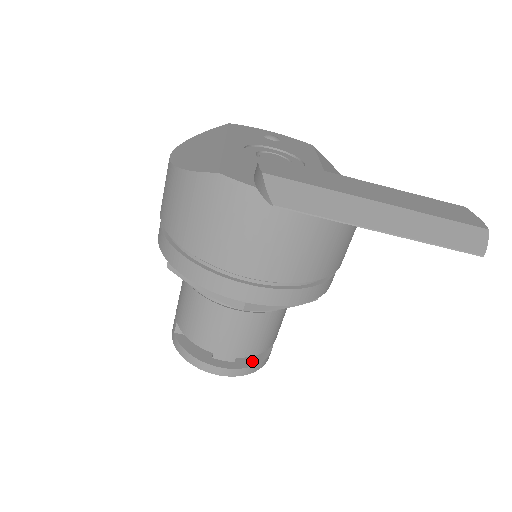
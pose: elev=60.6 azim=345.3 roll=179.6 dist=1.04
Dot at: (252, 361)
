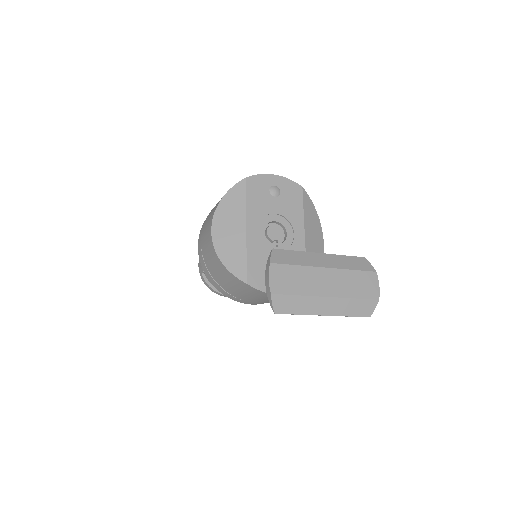
Dot at: occluded
